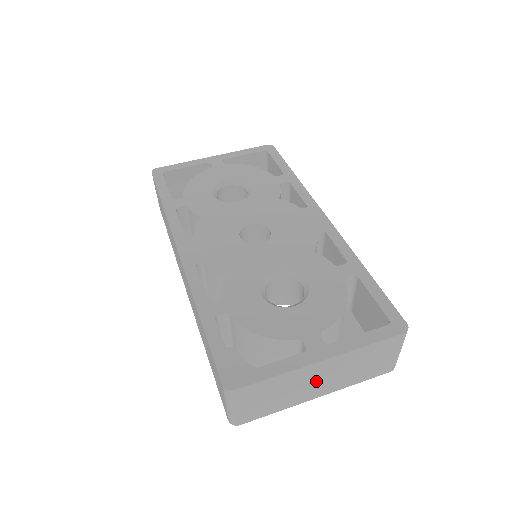
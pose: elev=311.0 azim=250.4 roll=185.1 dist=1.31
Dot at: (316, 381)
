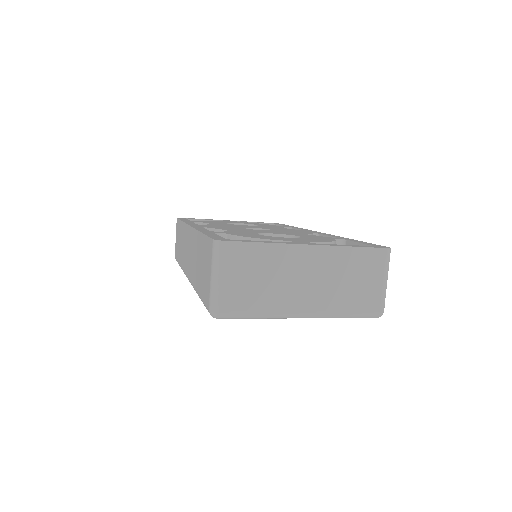
Dot at: (302, 279)
